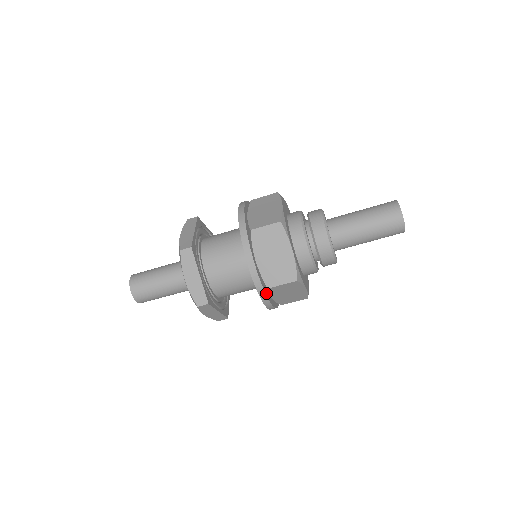
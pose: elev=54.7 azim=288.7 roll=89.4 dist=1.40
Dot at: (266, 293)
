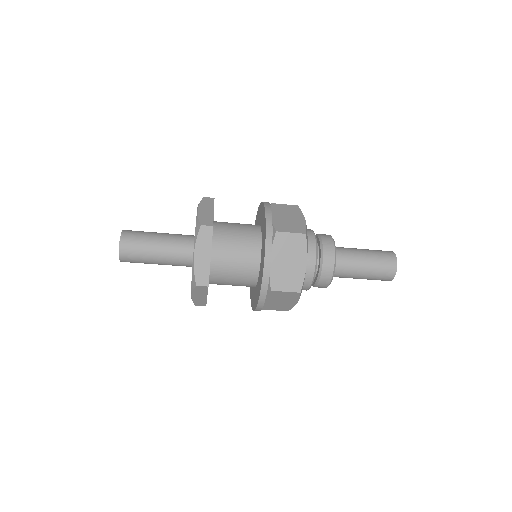
Dot at: occluded
